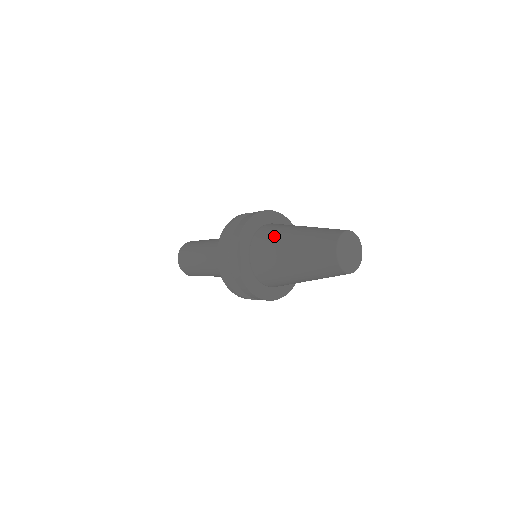
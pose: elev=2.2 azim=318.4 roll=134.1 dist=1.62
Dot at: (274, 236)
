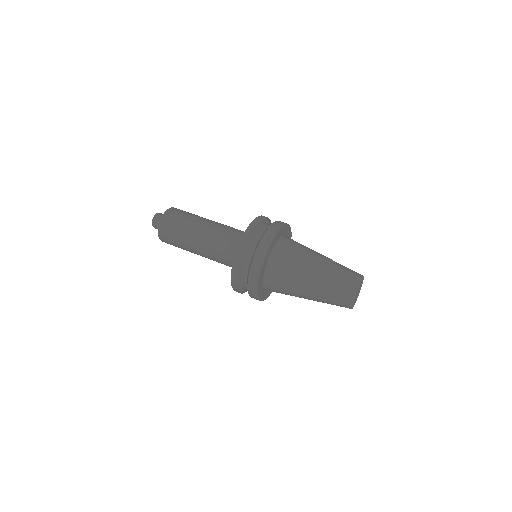
Dot at: (300, 252)
